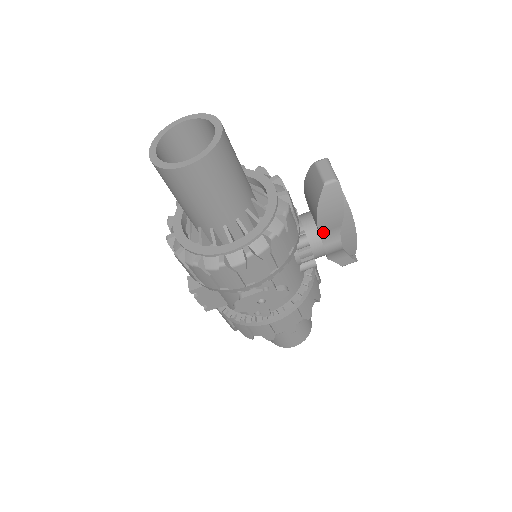
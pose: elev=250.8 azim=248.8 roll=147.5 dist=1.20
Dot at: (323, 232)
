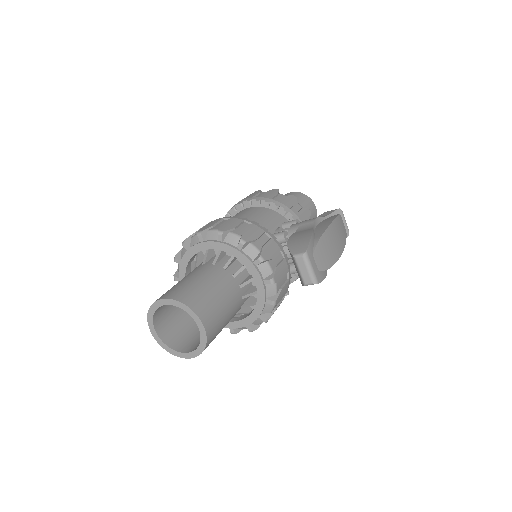
Dot at: occluded
